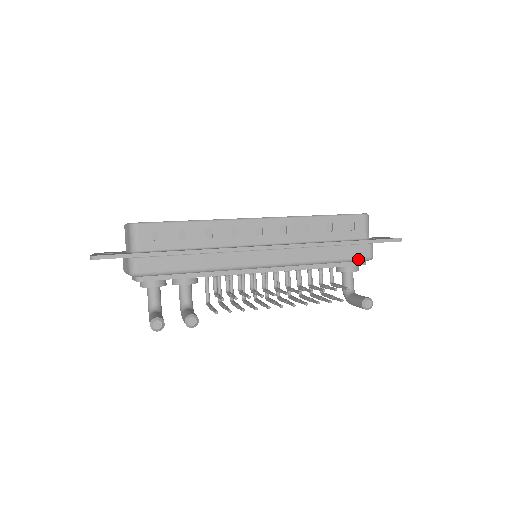
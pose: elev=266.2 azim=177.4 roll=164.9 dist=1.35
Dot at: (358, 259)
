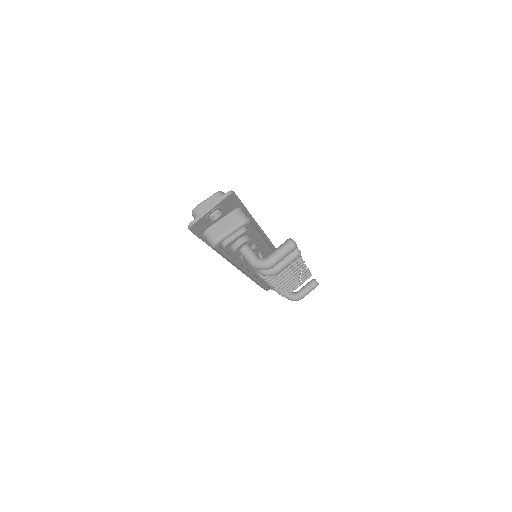
Dot at: occluded
